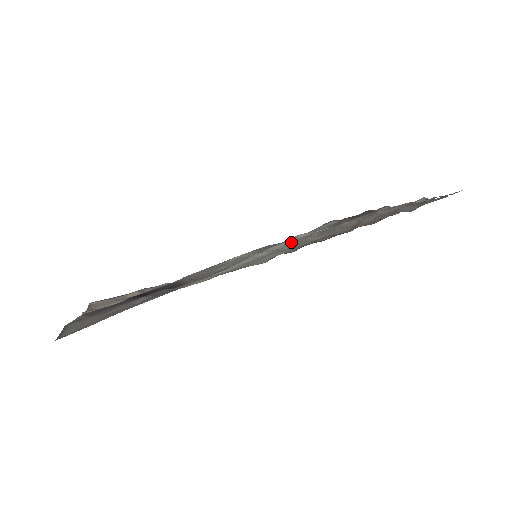
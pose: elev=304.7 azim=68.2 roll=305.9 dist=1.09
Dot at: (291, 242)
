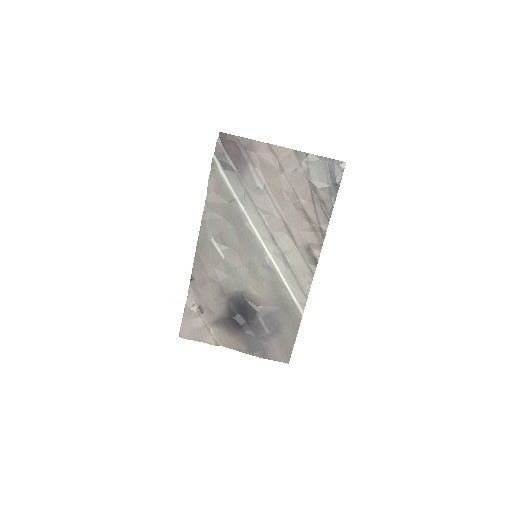
Dot at: (262, 234)
